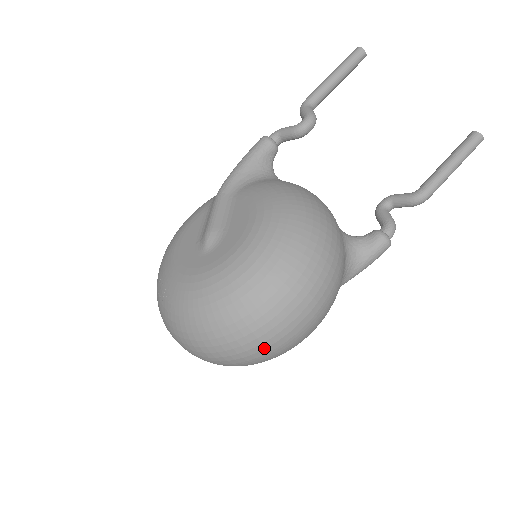
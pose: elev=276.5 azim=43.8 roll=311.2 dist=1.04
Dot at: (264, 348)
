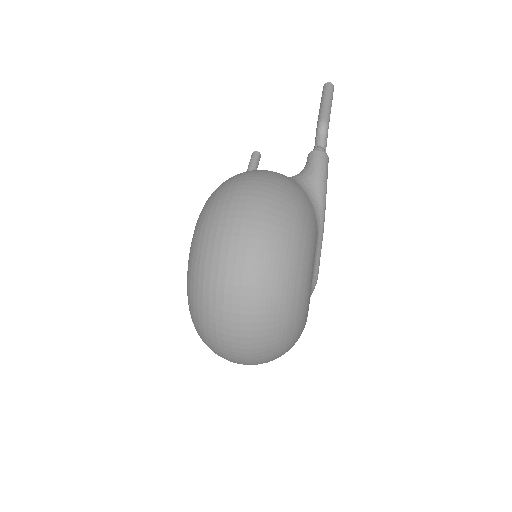
Dot at: (247, 240)
